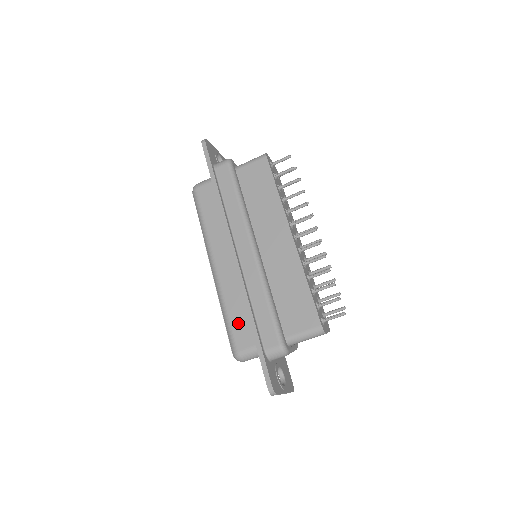
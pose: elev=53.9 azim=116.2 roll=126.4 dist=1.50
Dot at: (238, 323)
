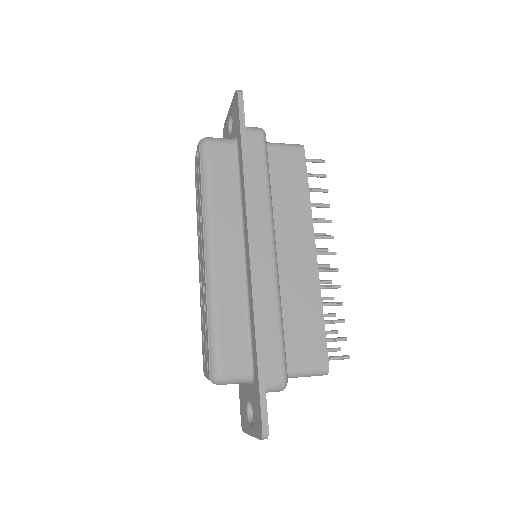
Dot at: (230, 334)
